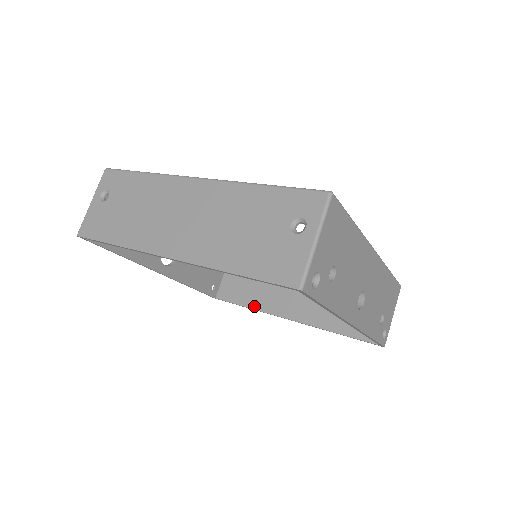
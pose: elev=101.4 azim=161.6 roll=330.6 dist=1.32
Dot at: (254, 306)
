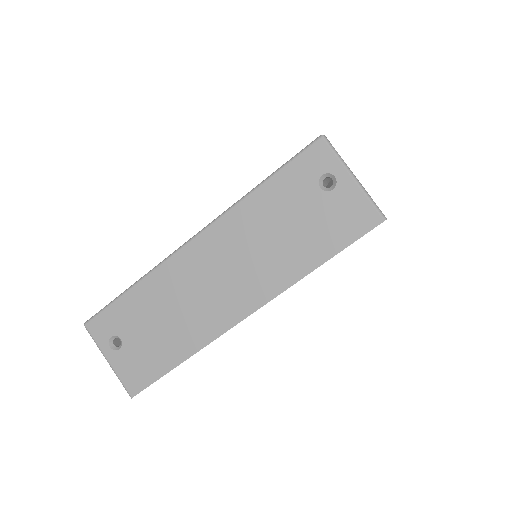
Dot at: occluded
